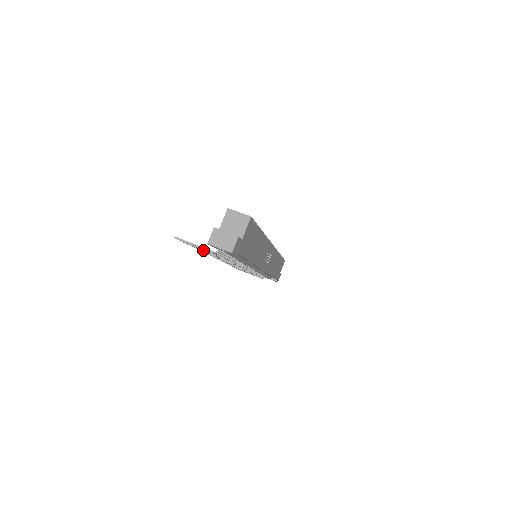
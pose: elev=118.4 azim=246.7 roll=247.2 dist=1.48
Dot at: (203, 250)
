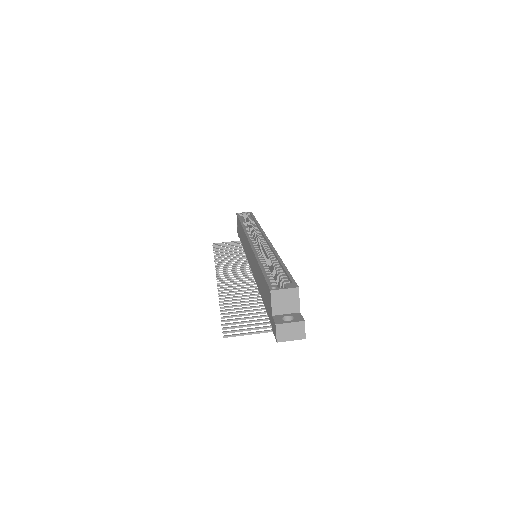
Dot at: (243, 319)
